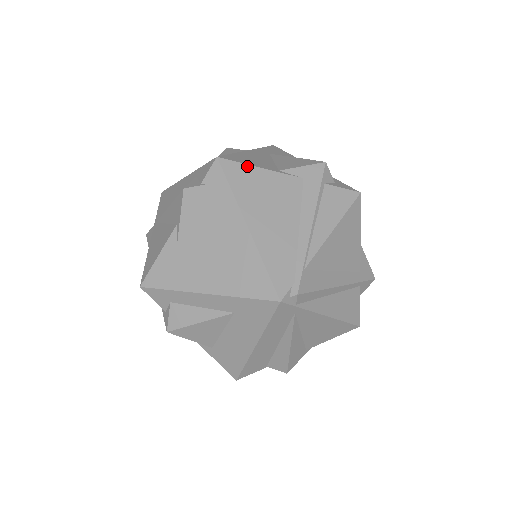
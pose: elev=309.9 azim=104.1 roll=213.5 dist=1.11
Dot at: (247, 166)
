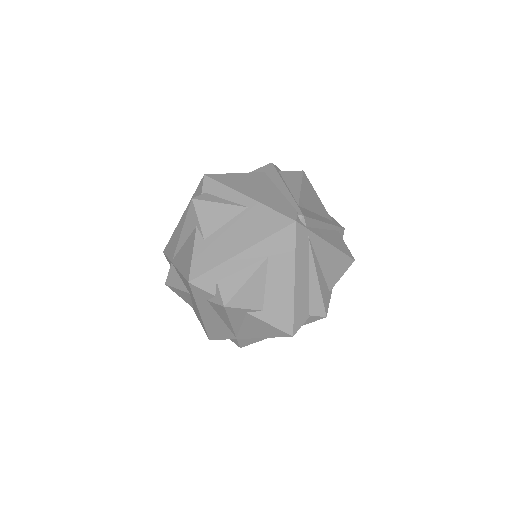
Dot at: (226, 174)
